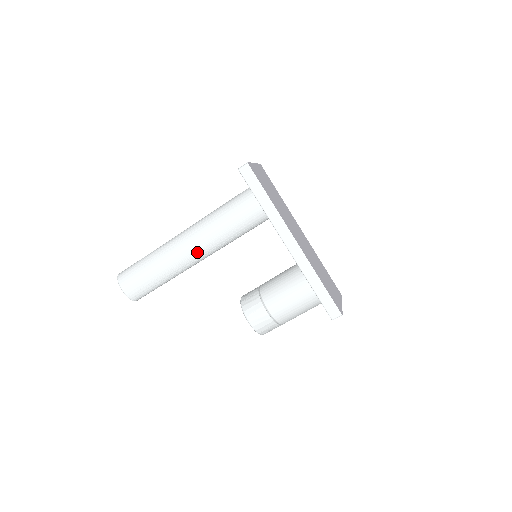
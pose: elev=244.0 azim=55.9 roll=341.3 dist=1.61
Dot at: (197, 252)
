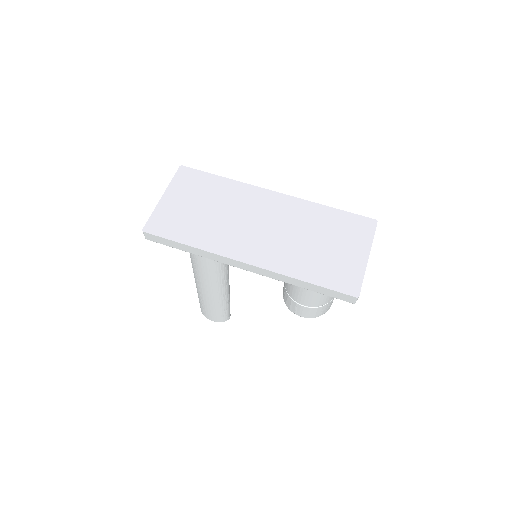
Dot at: (215, 283)
